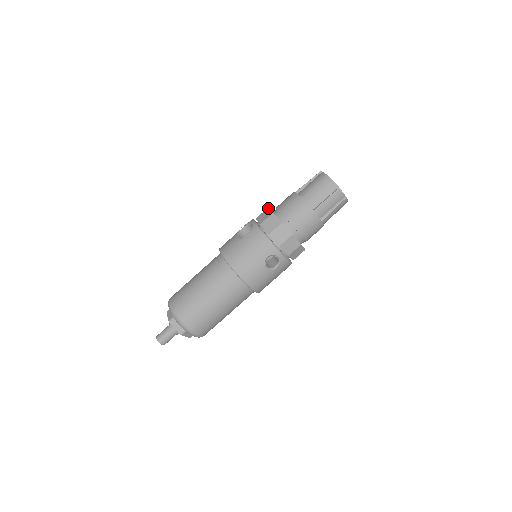
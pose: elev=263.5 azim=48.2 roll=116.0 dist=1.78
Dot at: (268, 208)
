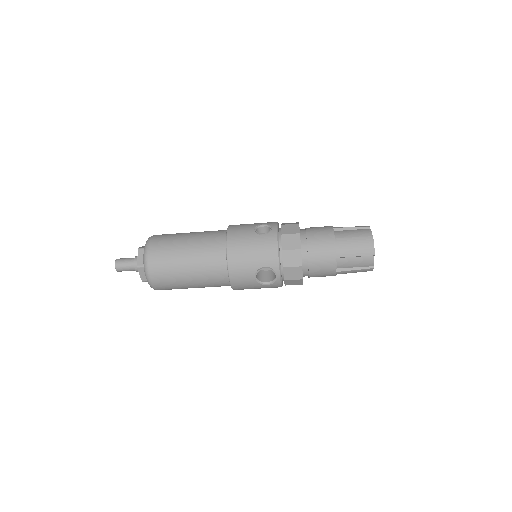
Dot at: occluded
